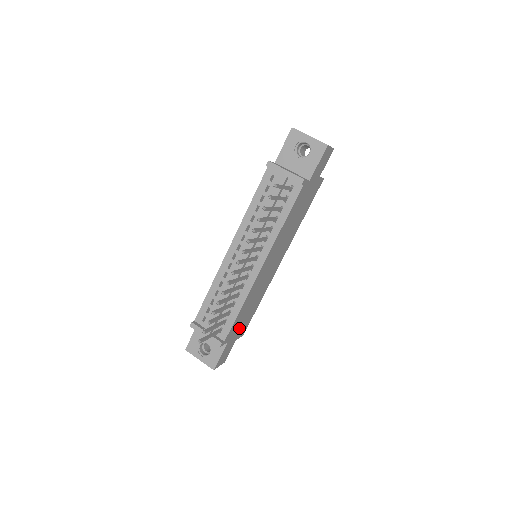
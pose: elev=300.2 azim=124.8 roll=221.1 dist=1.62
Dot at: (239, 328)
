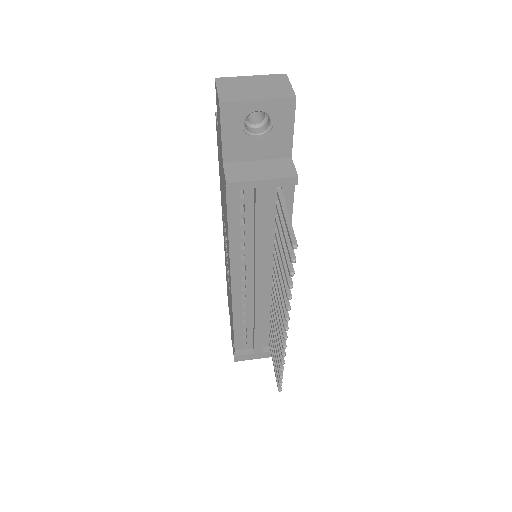
Dot at: occluded
